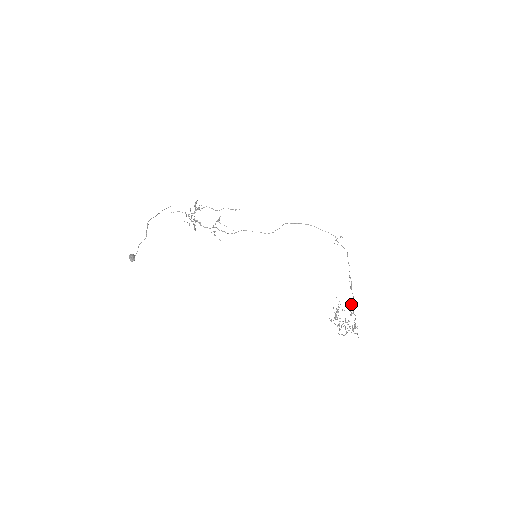
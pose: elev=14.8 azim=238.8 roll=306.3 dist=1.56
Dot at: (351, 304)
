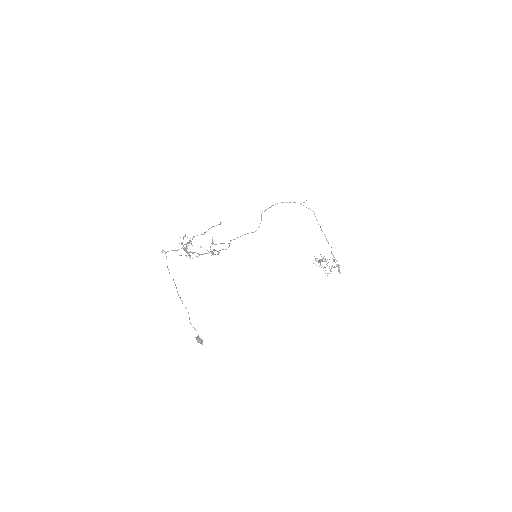
Dot at: (332, 254)
